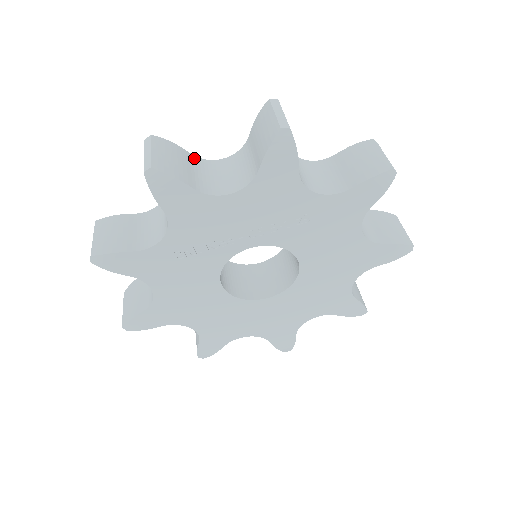
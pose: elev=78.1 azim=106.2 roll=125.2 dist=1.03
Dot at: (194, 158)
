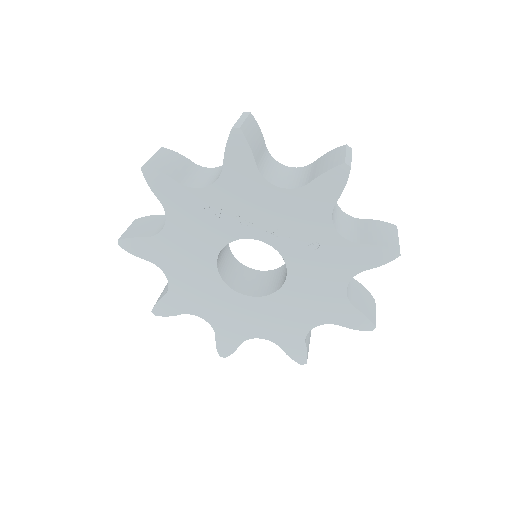
Dot at: (266, 150)
